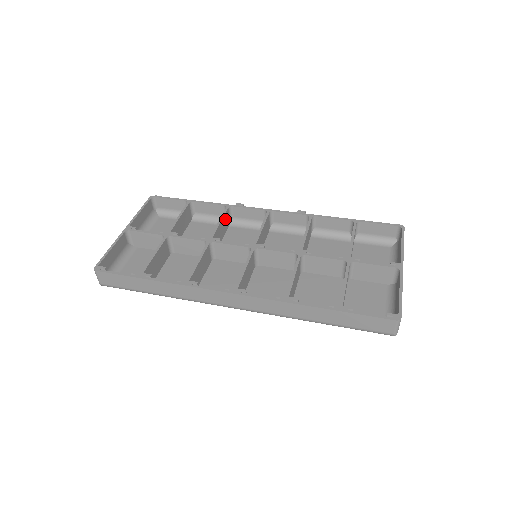
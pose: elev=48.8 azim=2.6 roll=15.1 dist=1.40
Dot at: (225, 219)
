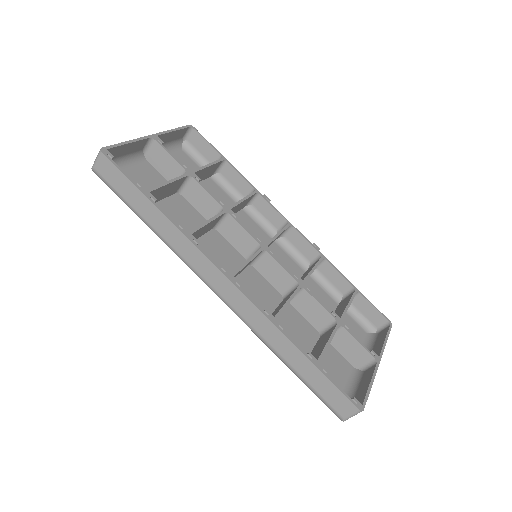
Dot at: (247, 200)
